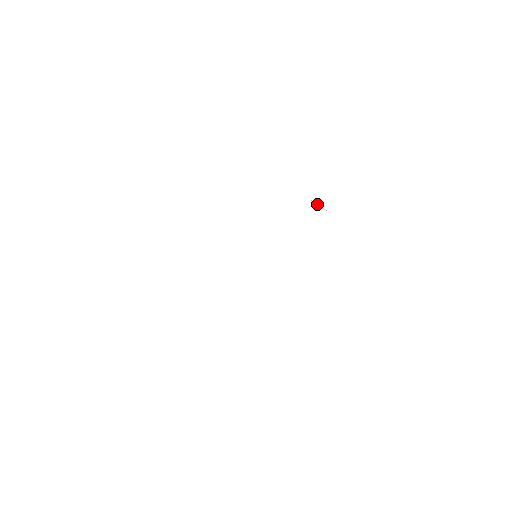
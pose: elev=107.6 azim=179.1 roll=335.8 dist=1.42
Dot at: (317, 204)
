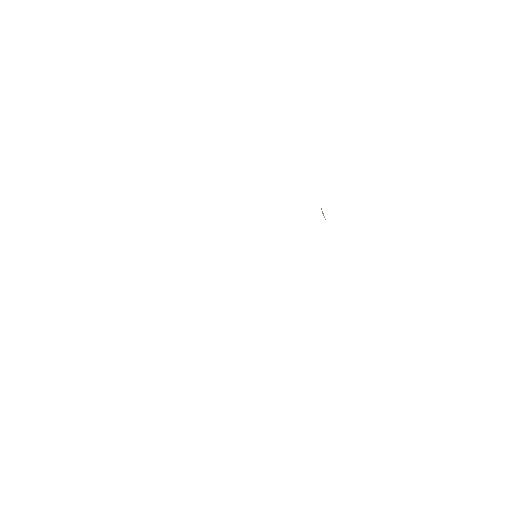
Dot at: (323, 213)
